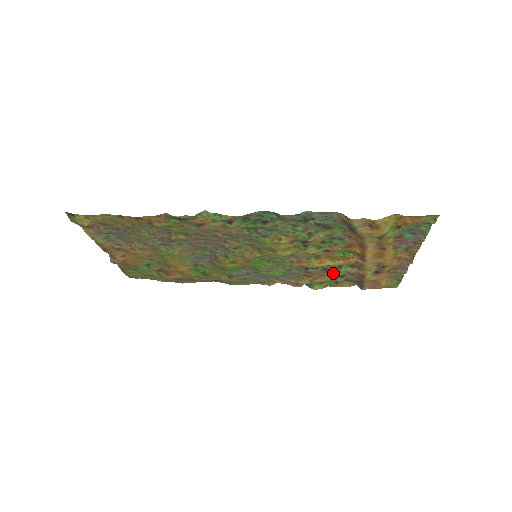
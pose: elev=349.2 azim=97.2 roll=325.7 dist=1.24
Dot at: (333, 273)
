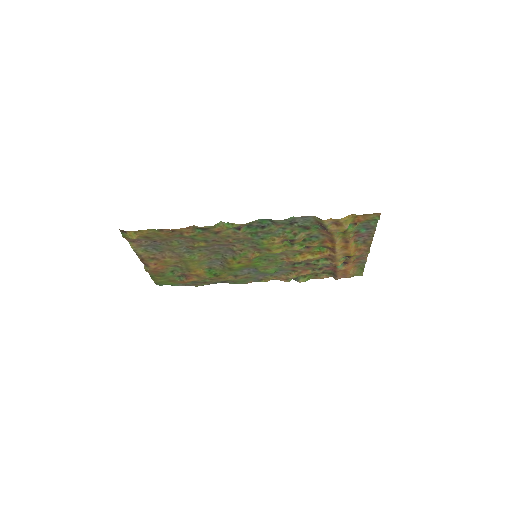
Dot at: (313, 267)
